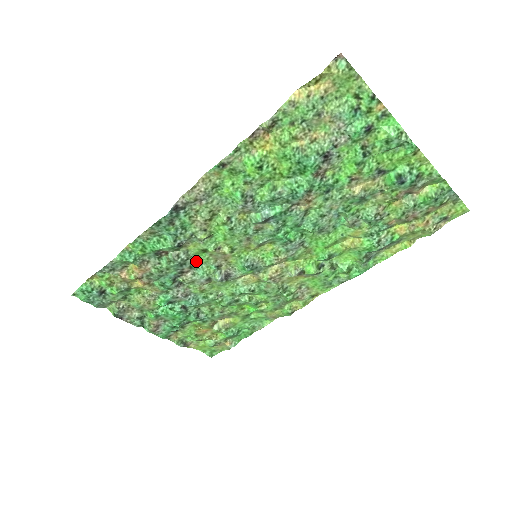
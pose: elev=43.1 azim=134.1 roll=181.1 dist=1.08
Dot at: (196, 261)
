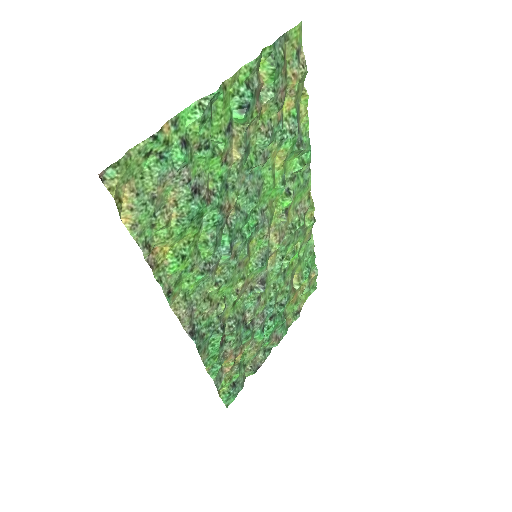
Dot at: (239, 309)
